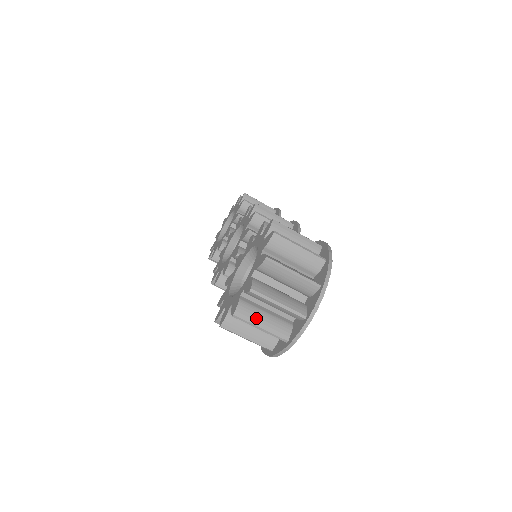
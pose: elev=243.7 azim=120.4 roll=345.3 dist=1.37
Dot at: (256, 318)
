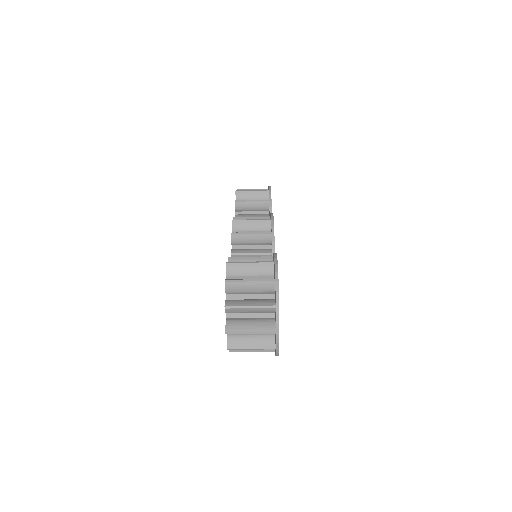
Dot at: (244, 344)
